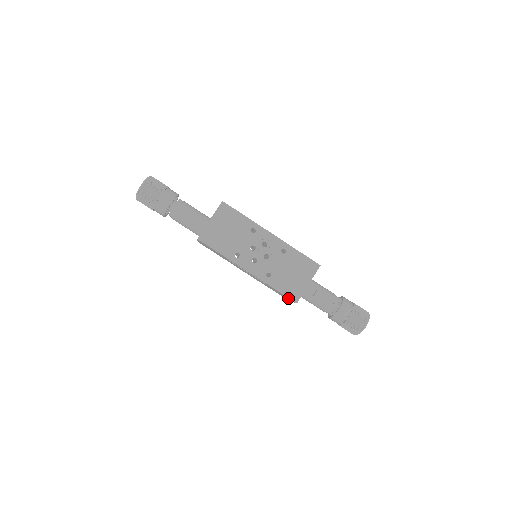
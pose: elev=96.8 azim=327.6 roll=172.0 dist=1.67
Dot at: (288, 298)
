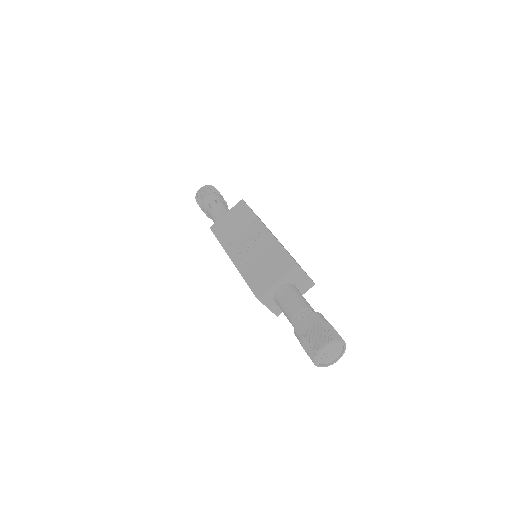
Dot at: occluded
